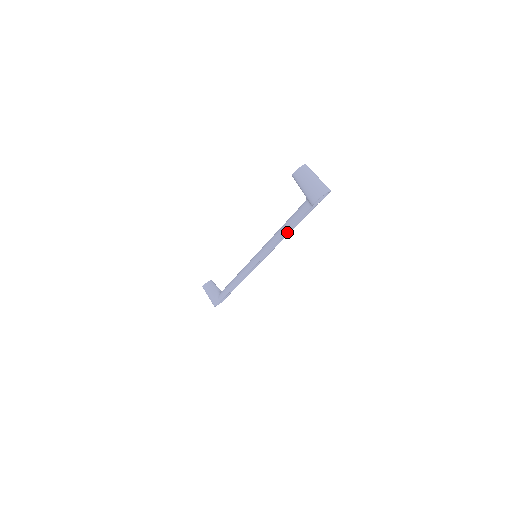
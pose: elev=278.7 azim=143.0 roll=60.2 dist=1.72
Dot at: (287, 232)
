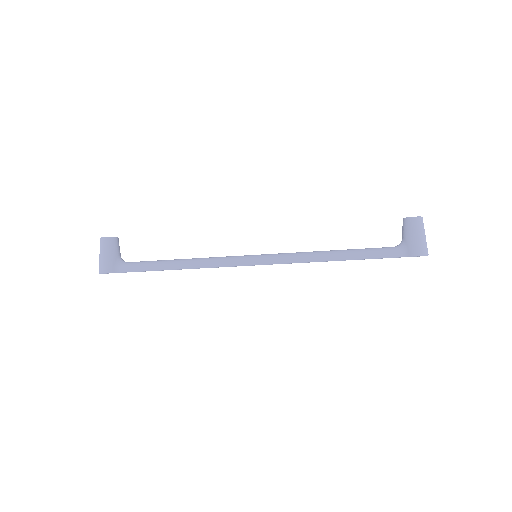
Dot at: (344, 260)
